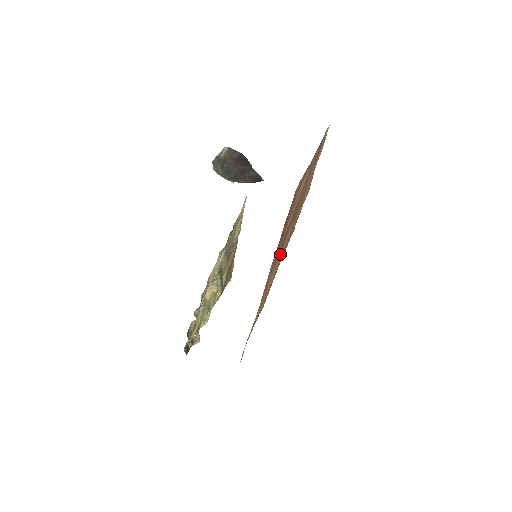
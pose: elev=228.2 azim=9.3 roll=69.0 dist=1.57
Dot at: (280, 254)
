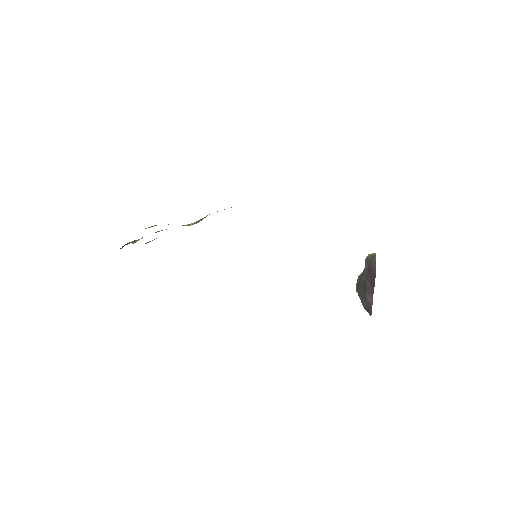
Dot at: occluded
